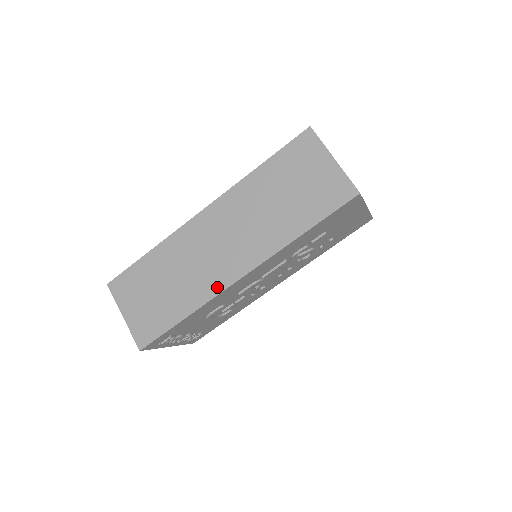
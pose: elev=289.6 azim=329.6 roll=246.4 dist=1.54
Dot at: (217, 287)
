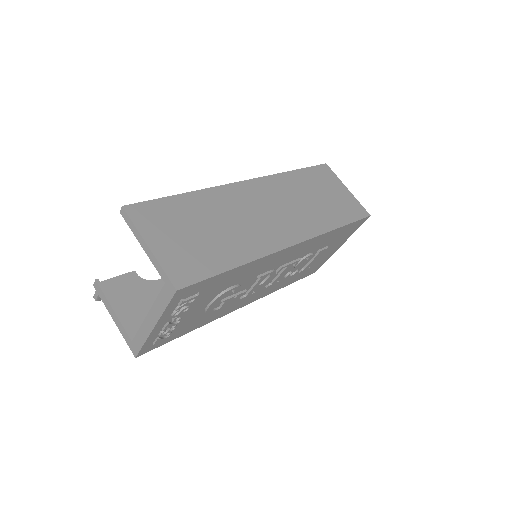
Dot at: (271, 246)
